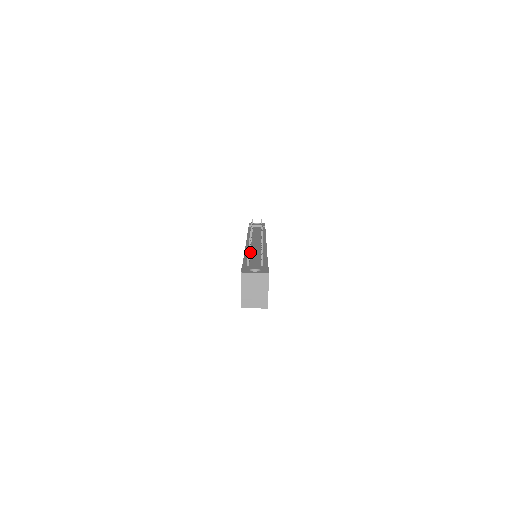
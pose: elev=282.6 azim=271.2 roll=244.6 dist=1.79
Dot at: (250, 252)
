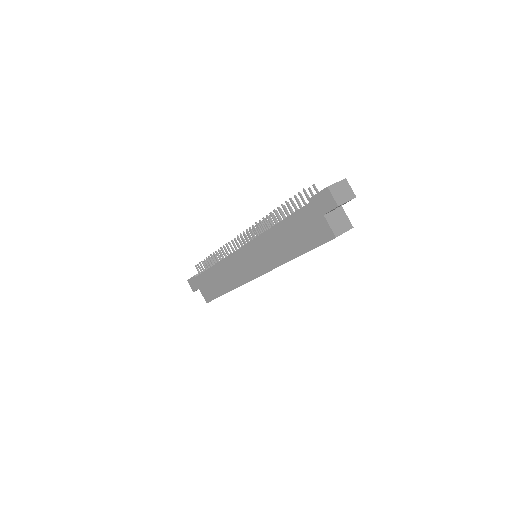
Dot at: occluded
